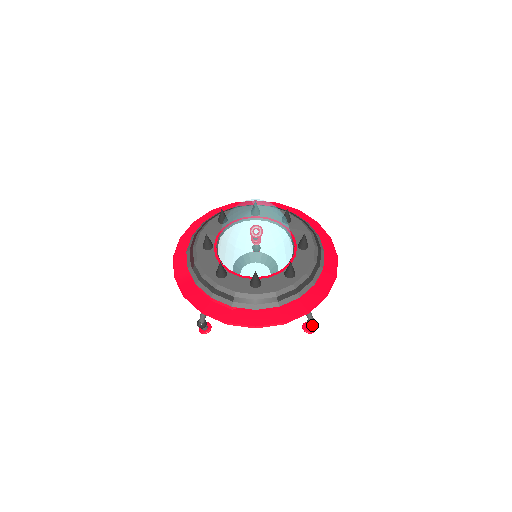
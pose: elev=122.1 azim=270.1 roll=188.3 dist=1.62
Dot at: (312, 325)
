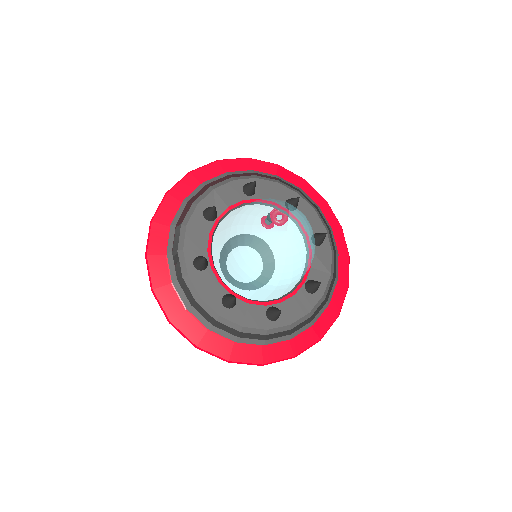
Dot at: occluded
